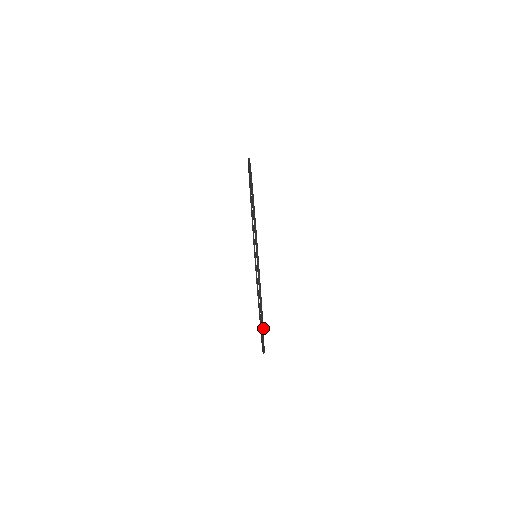
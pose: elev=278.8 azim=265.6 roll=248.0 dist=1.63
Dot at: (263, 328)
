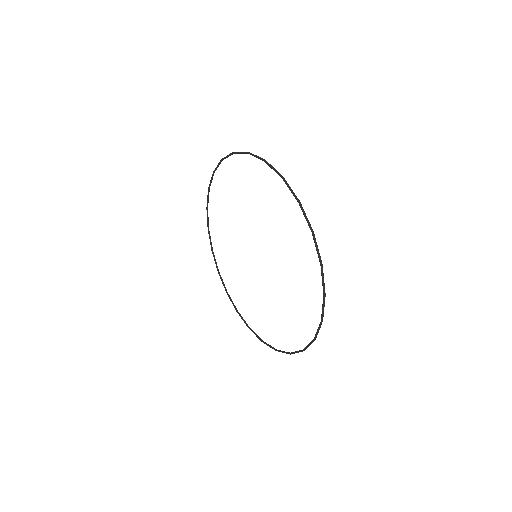
Dot at: (310, 225)
